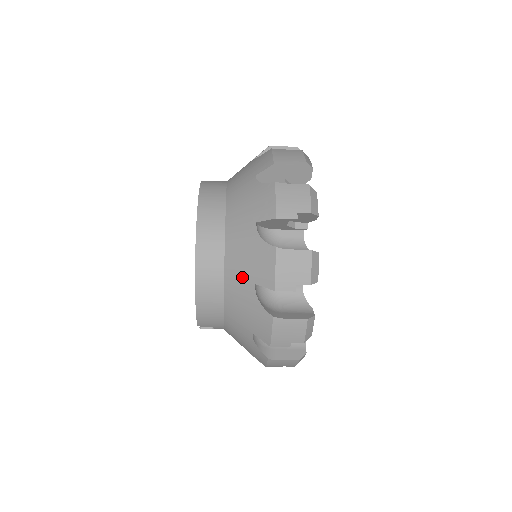
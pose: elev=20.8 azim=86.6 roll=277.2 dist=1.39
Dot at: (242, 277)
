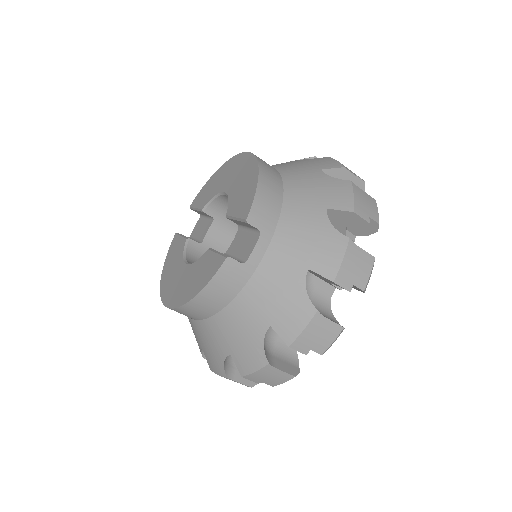
Dot at: (303, 170)
